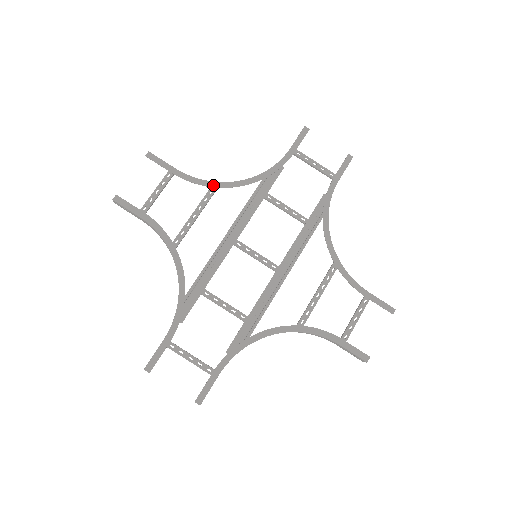
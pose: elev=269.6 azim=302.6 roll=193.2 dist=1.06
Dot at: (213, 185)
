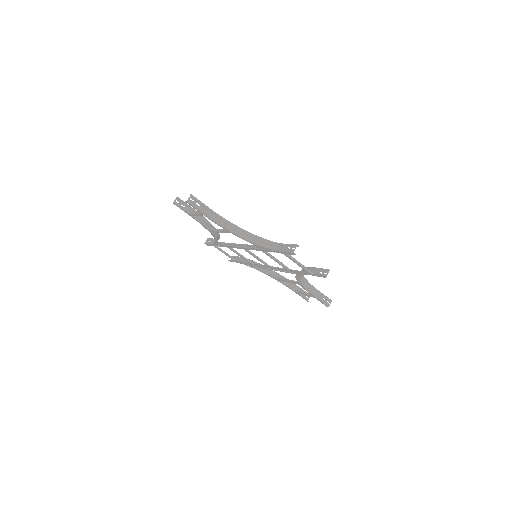
Dot at: (229, 231)
